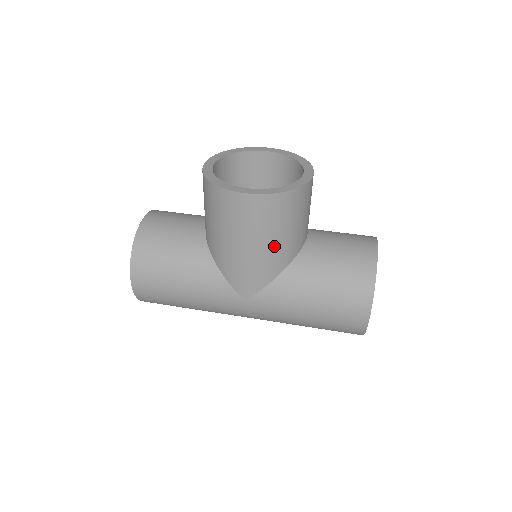
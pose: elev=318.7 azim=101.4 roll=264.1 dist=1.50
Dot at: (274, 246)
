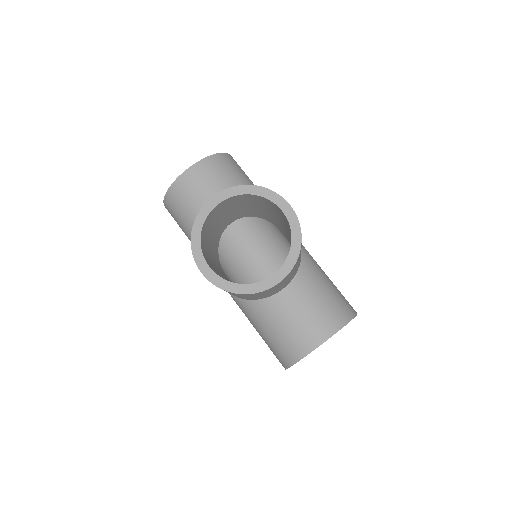
Dot at: occluded
